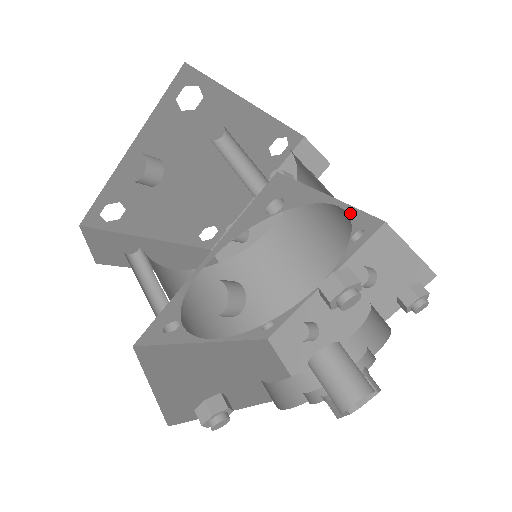
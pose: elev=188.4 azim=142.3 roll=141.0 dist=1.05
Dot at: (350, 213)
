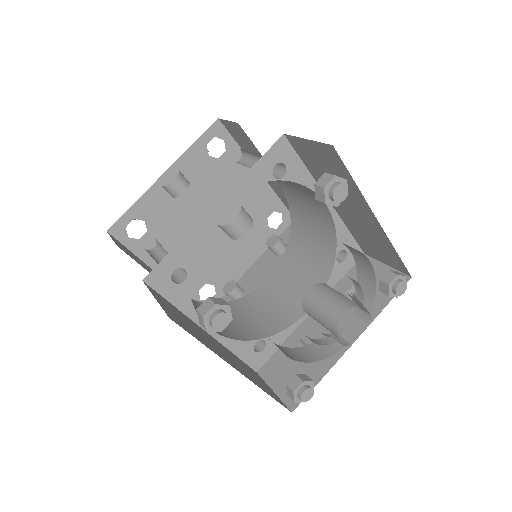
Dot at: (335, 220)
